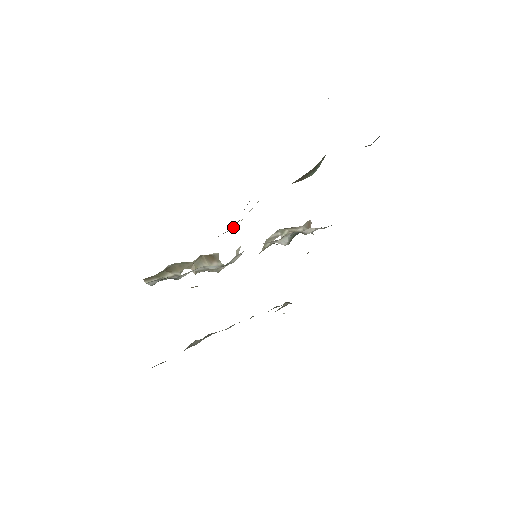
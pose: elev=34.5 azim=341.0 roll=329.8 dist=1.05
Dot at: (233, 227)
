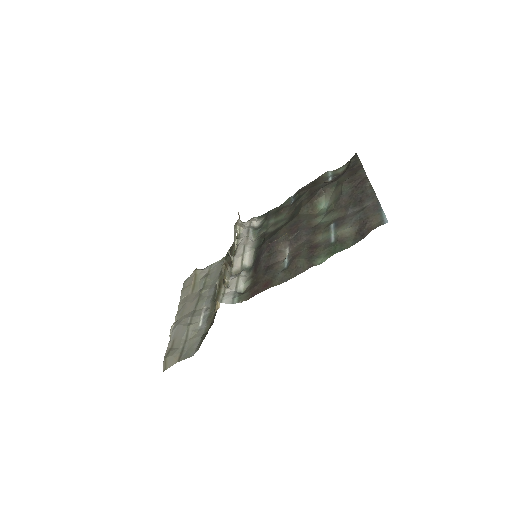
Dot at: (283, 249)
